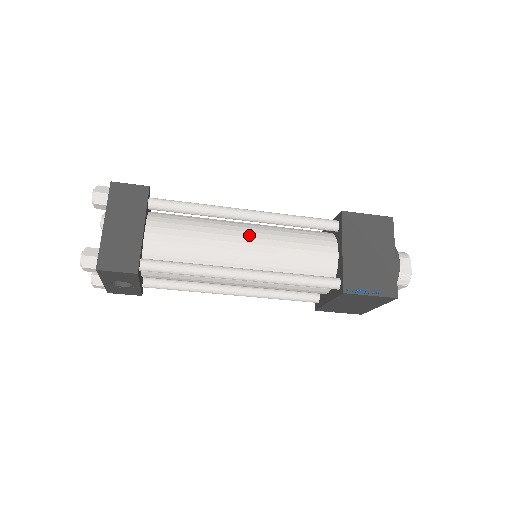
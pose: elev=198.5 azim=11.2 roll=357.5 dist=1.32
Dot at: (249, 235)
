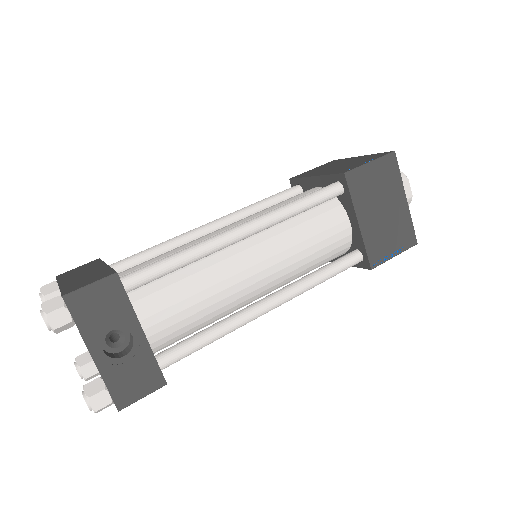
Dot at: occluded
